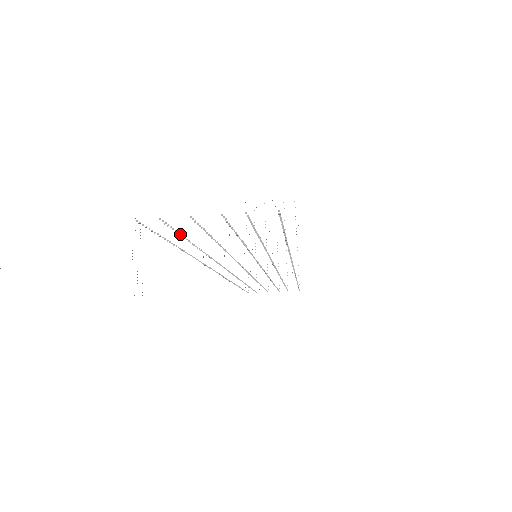
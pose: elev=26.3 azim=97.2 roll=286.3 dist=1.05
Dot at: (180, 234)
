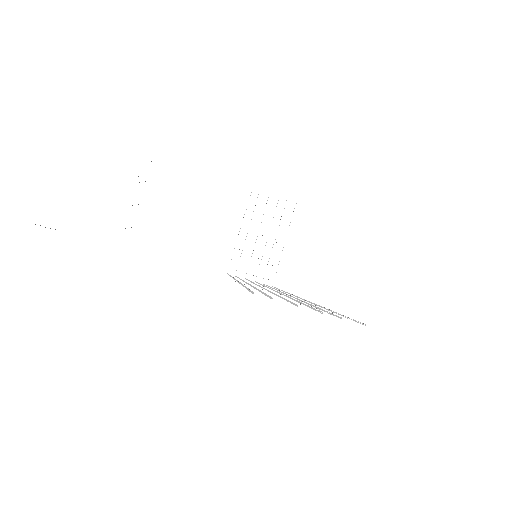
Dot at: (265, 293)
